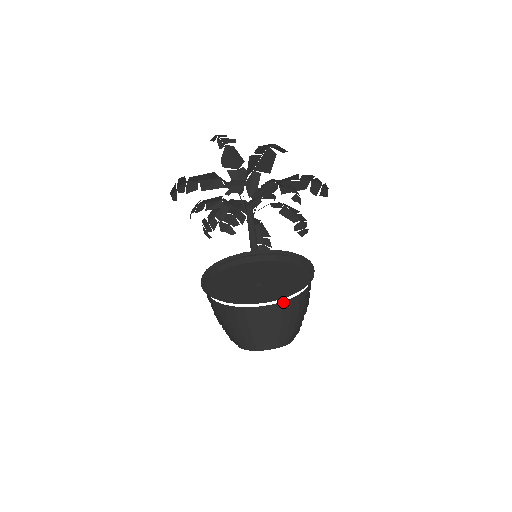
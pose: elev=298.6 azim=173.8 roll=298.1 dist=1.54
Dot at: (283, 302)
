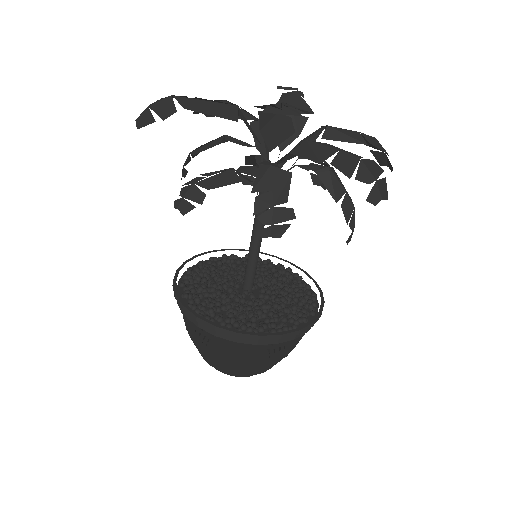
Dot at: occluded
